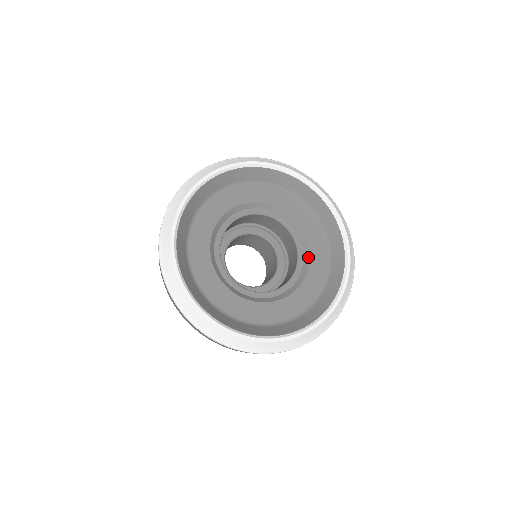
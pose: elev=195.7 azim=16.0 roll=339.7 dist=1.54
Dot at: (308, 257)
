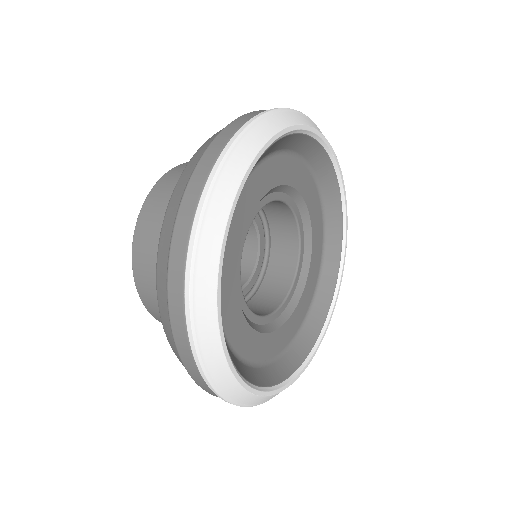
Dot at: (294, 306)
